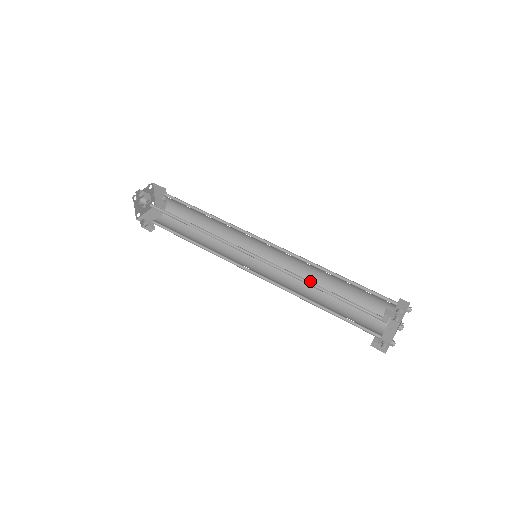
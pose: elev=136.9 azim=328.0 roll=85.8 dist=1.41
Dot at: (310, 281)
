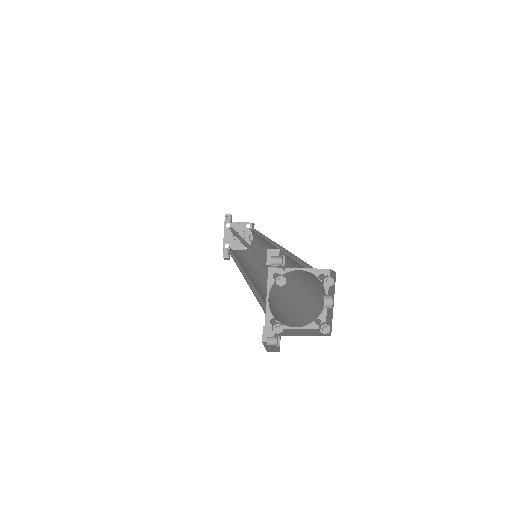
Dot at: occluded
